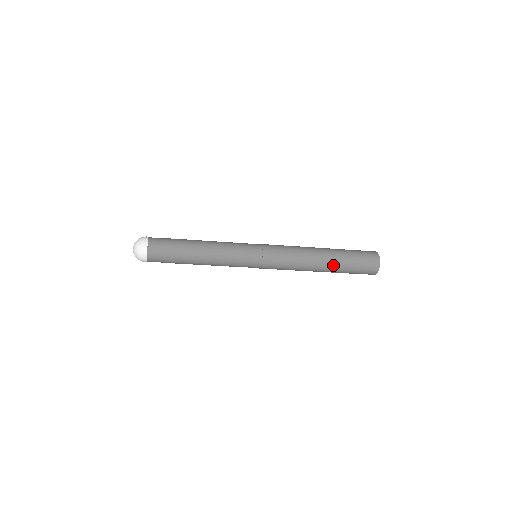
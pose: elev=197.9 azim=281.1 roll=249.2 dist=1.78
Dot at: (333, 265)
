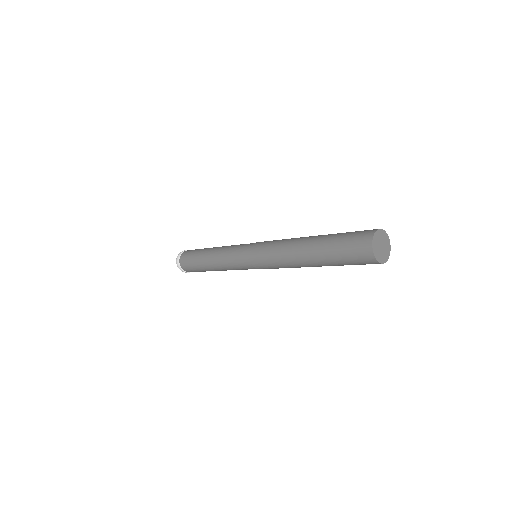
Dot at: occluded
